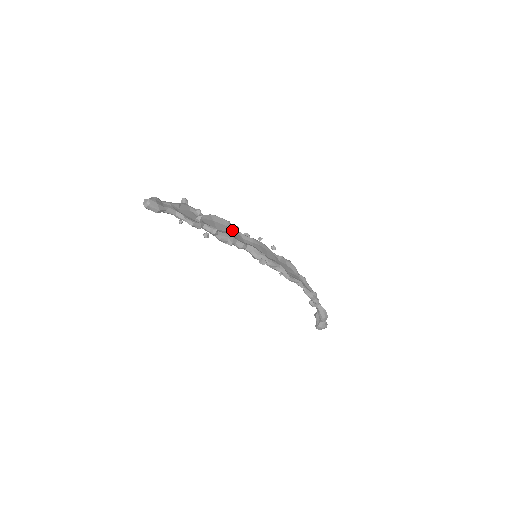
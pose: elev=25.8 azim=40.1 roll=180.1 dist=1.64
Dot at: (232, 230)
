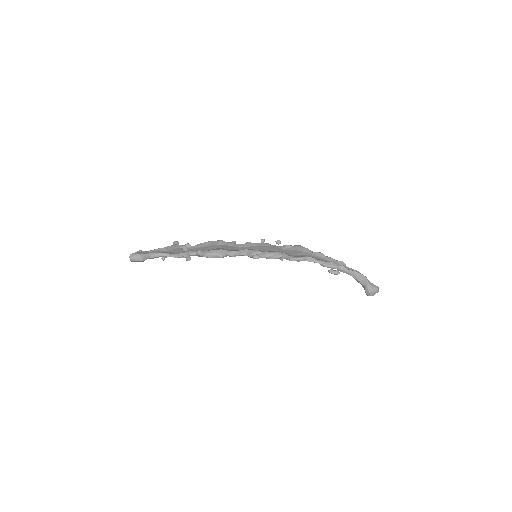
Dot at: (225, 246)
